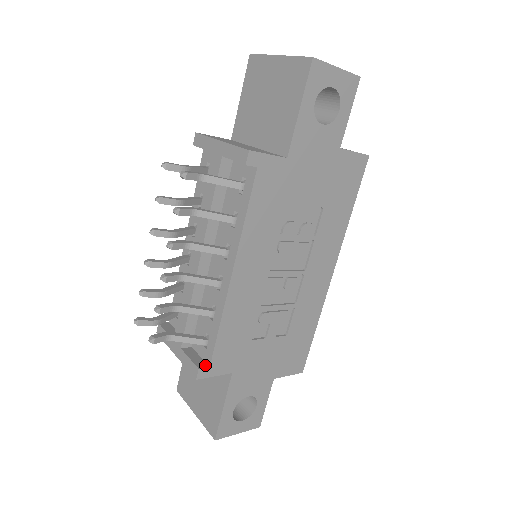
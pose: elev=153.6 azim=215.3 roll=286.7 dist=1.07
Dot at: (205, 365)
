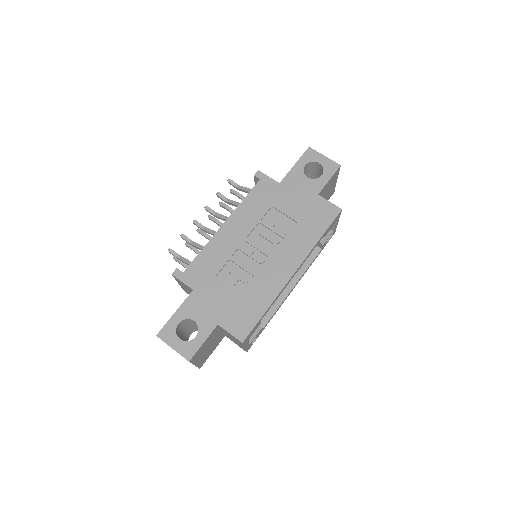
Dot at: (182, 272)
